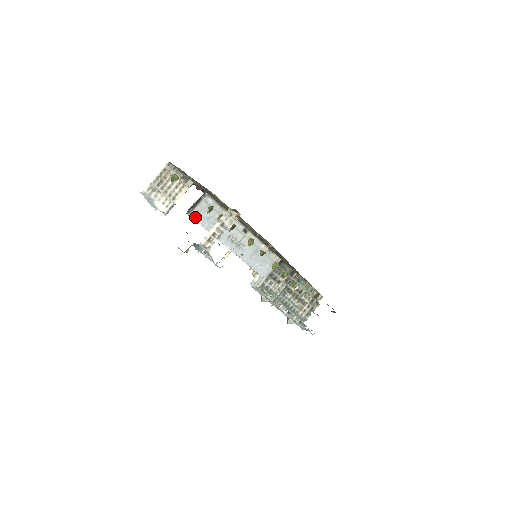
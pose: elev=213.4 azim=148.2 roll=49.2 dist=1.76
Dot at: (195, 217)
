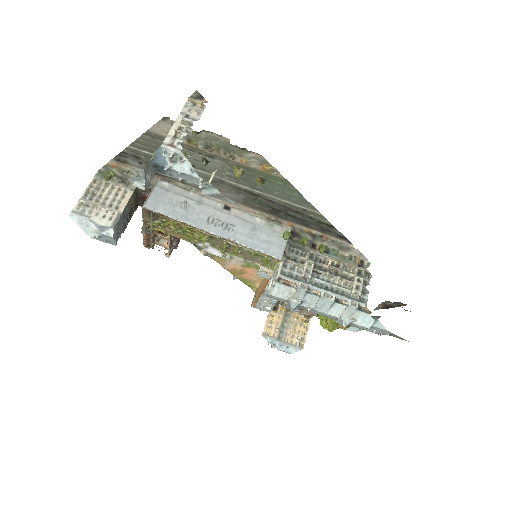
Dot at: (152, 207)
